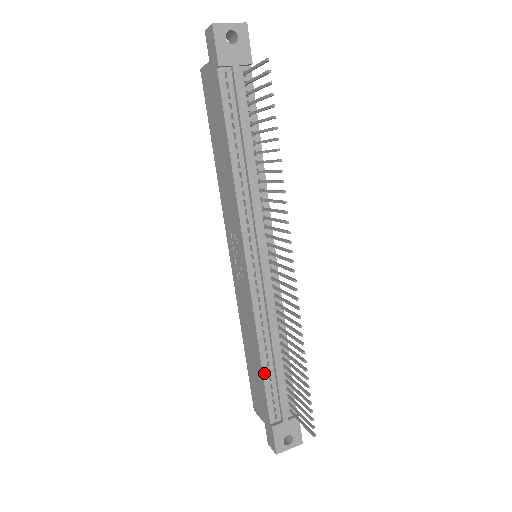
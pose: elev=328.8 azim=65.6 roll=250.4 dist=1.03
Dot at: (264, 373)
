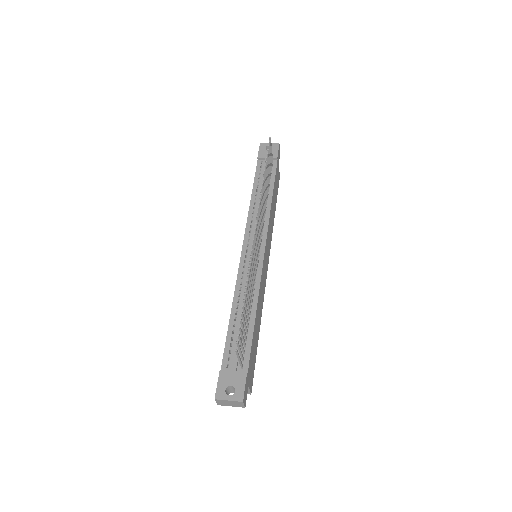
Dot at: (230, 325)
